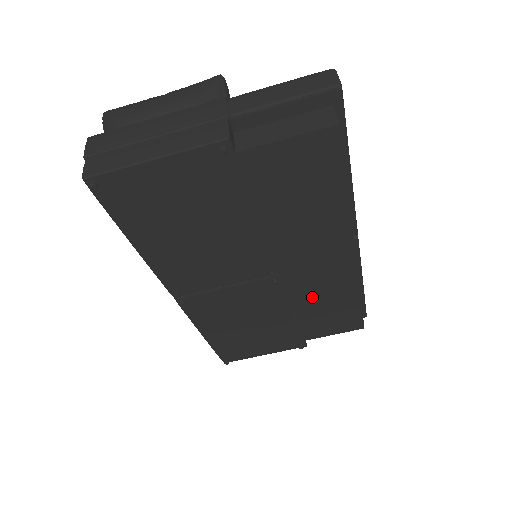
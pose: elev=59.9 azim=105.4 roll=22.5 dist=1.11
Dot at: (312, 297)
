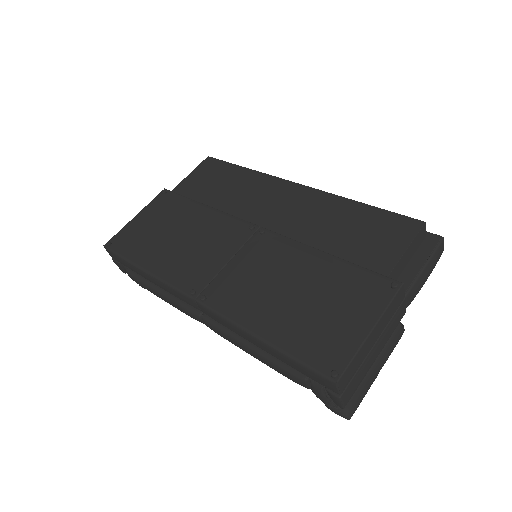
Dot at: (315, 228)
